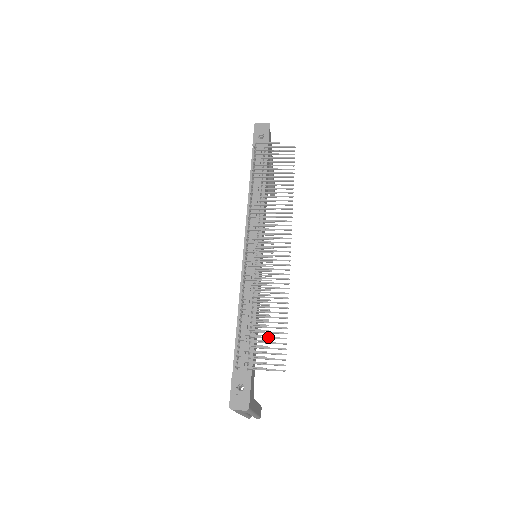
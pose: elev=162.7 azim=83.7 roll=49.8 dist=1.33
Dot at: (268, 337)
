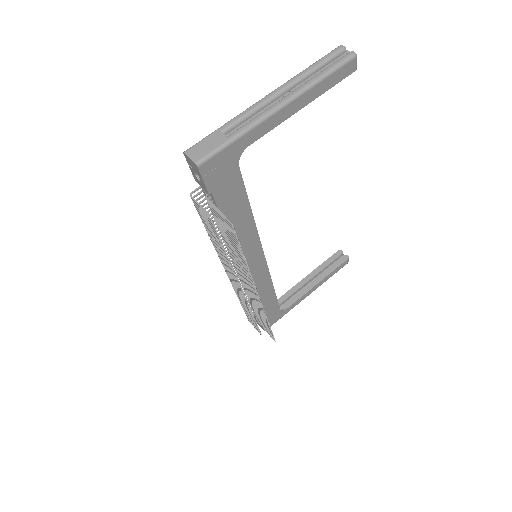
Dot at: (262, 322)
